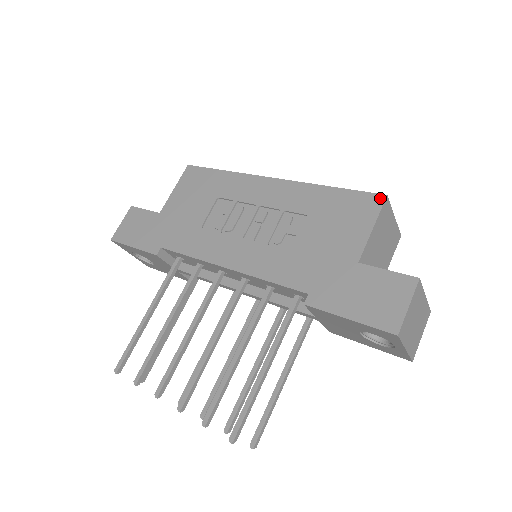
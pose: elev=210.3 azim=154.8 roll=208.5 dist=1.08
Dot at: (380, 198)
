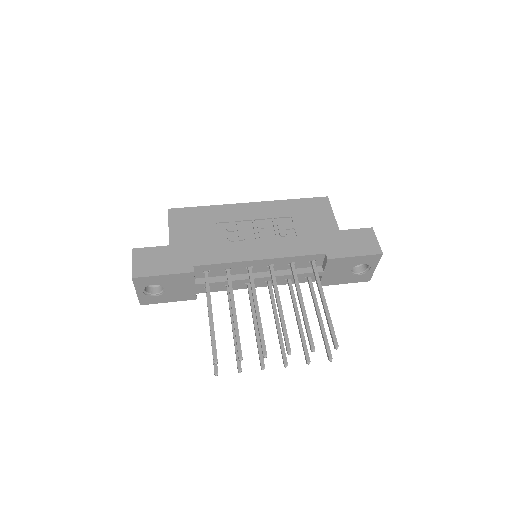
Dot at: (326, 198)
